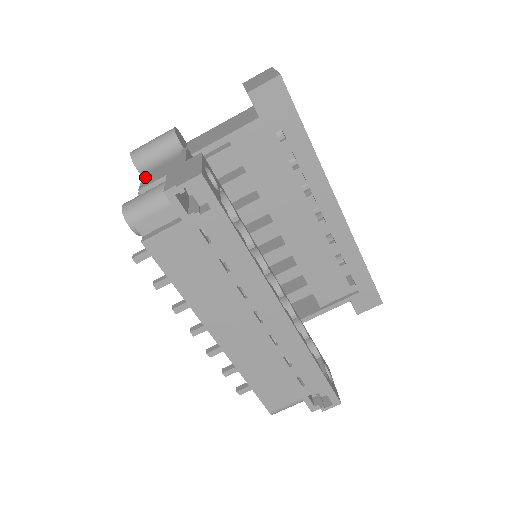
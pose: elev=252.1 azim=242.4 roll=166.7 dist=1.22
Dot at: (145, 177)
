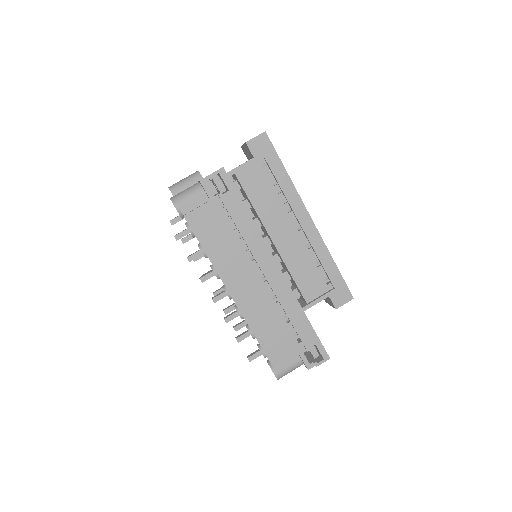
Dot at: occluded
